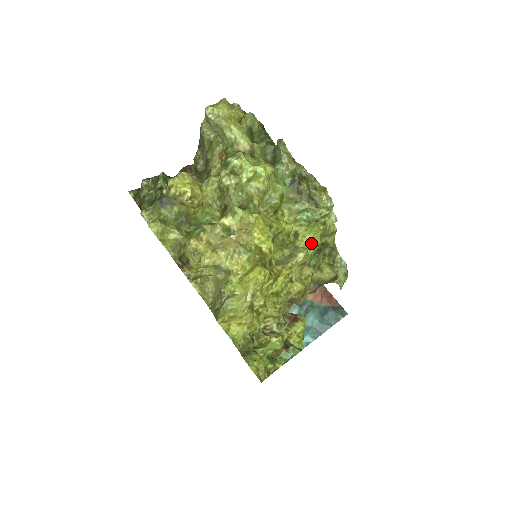
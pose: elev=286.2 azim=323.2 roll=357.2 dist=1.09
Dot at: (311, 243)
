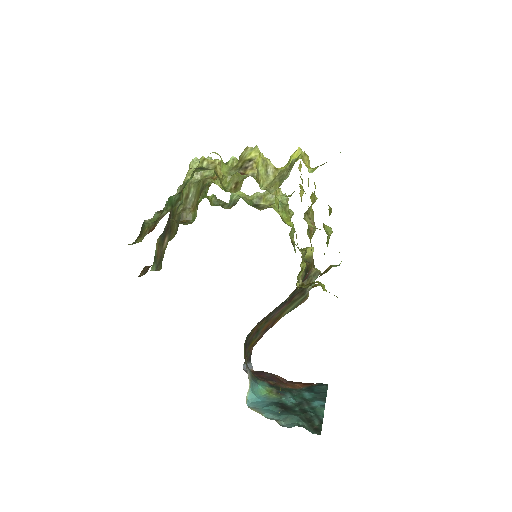
Dot at: (290, 221)
